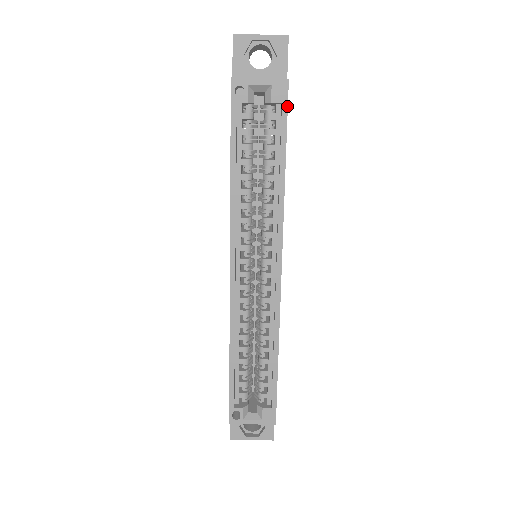
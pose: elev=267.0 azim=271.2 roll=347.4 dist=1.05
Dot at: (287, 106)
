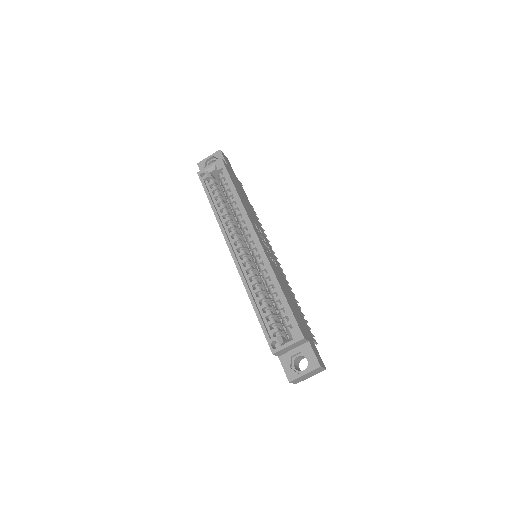
Dot at: (225, 167)
